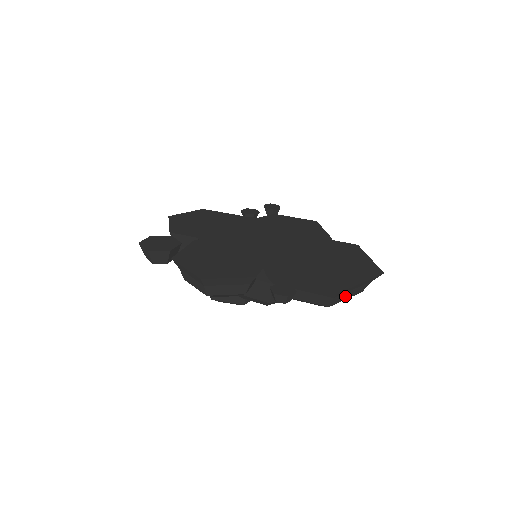
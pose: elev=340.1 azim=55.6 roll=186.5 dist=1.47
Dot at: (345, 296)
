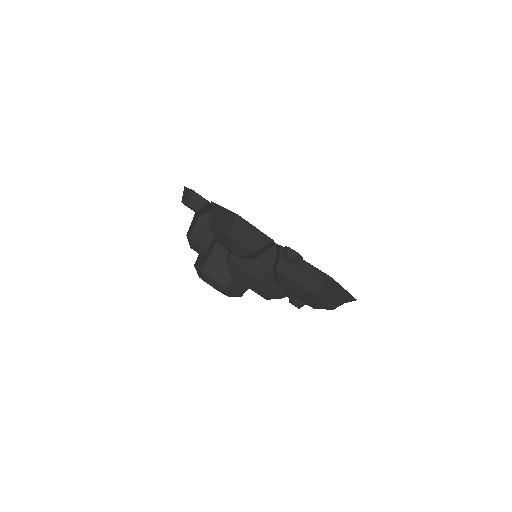
Dot at: (326, 296)
